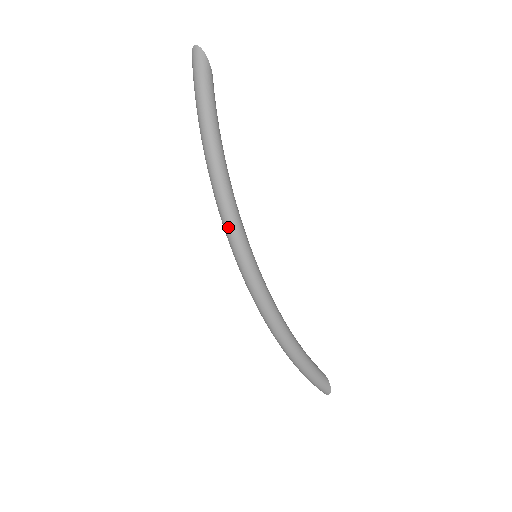
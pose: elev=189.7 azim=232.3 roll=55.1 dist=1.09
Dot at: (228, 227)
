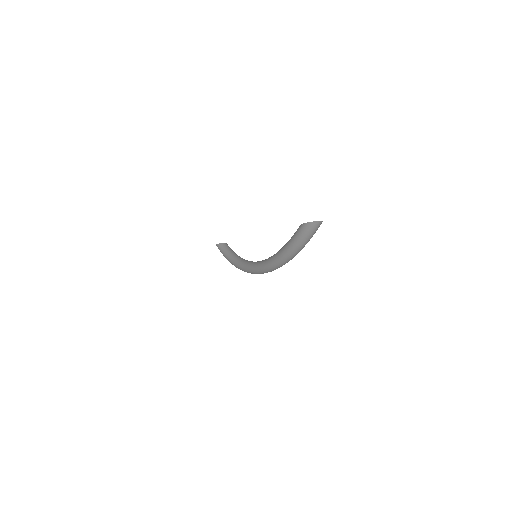
Dot at: occluded
